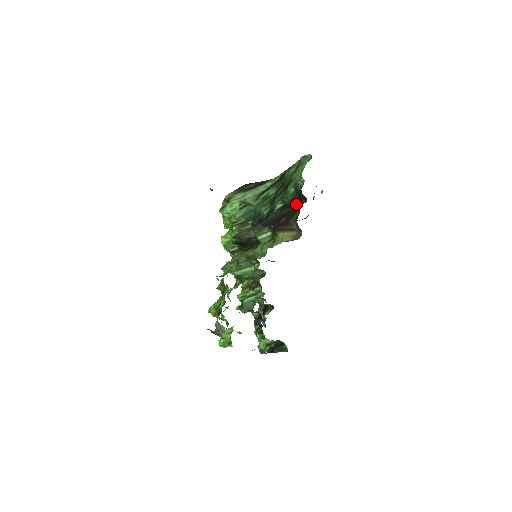
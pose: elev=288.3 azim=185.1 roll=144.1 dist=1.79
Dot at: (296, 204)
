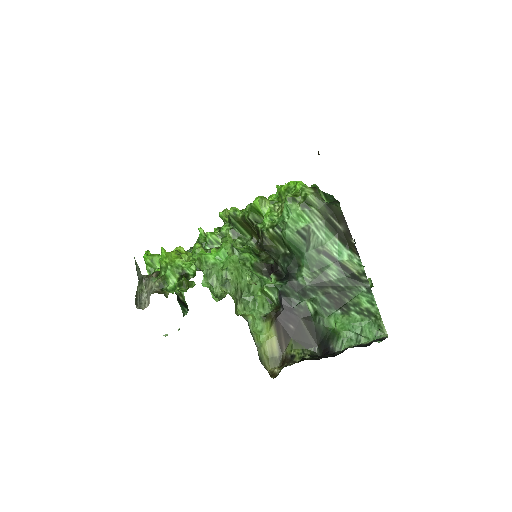
Dot at: (314, 339)
